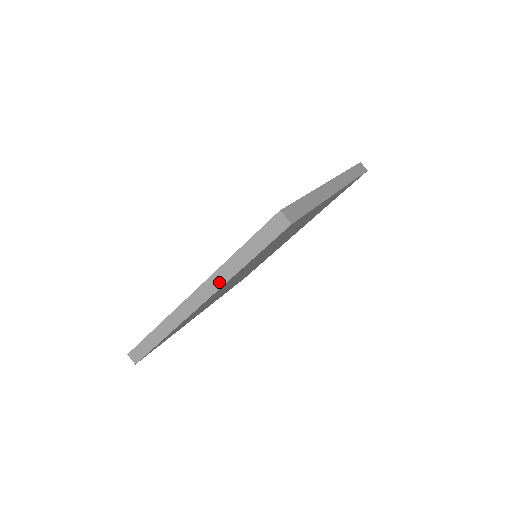
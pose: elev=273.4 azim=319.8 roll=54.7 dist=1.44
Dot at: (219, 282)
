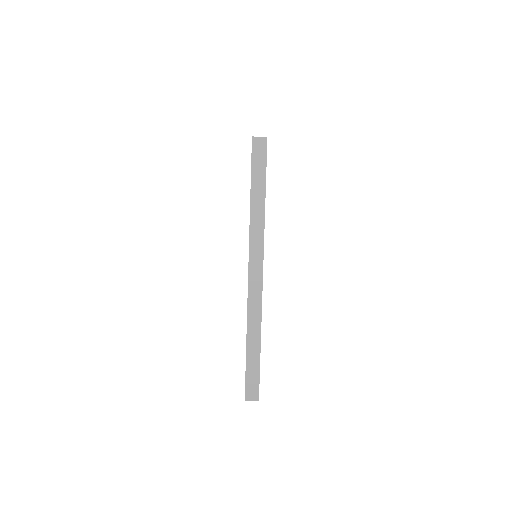
Dot at: (259, 237)
